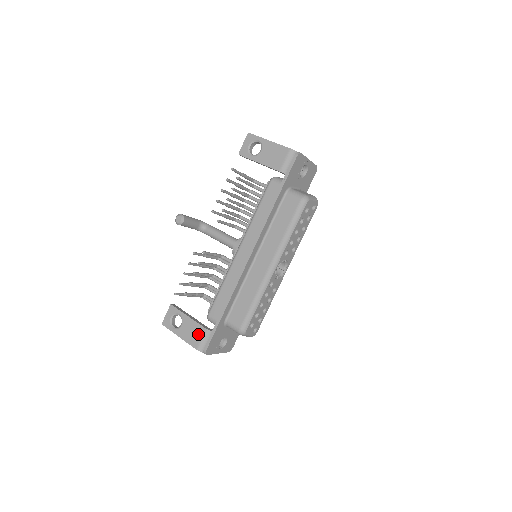
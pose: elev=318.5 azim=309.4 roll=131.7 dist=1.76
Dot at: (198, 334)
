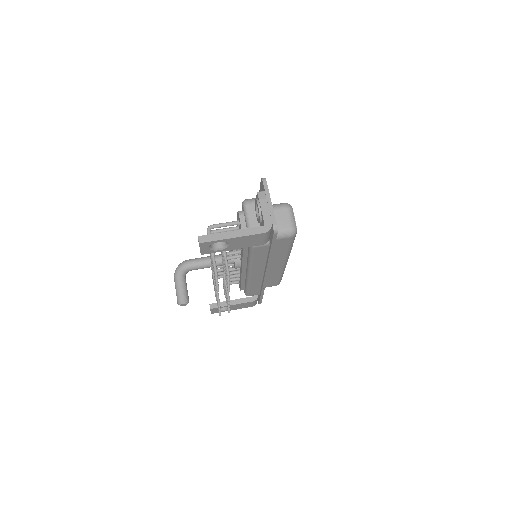
Dot at: occluded
